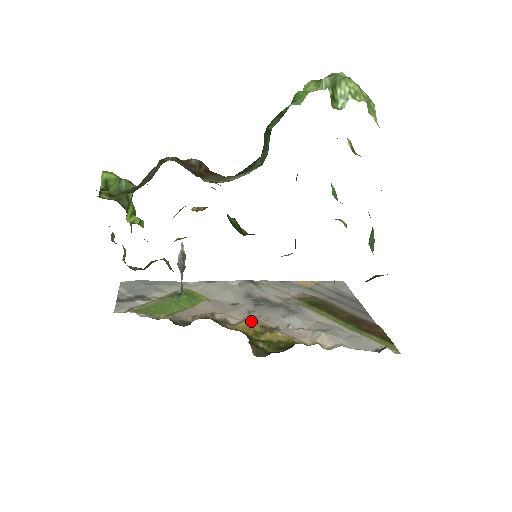
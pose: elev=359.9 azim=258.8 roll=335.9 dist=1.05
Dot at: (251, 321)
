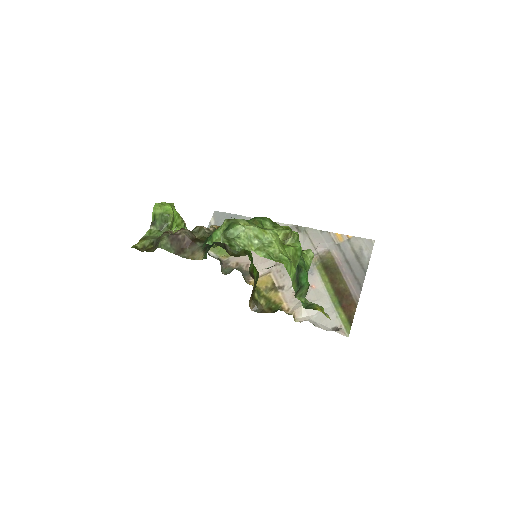
Dot at: (270, 276)
